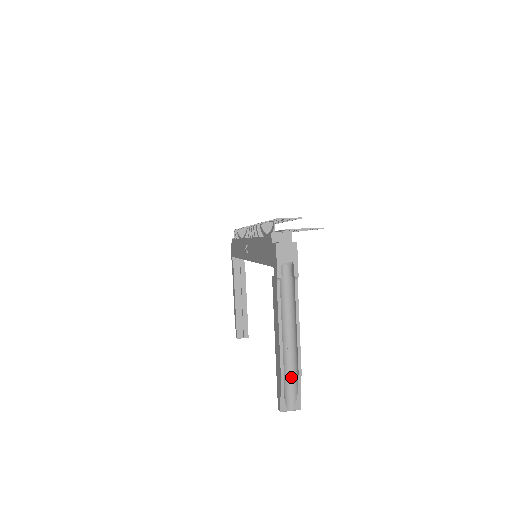
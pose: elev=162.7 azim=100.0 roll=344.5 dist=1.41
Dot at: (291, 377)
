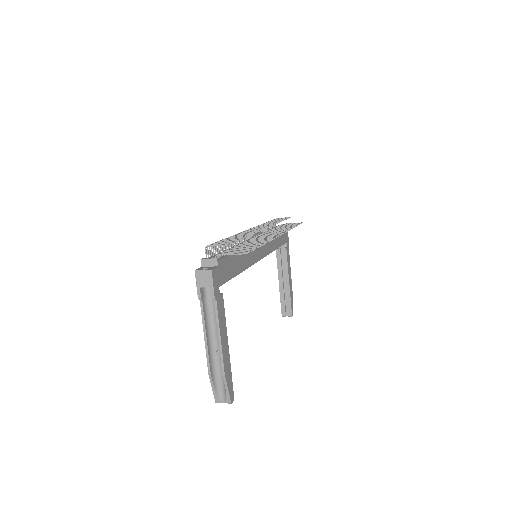
Dot at: (222, 377)
